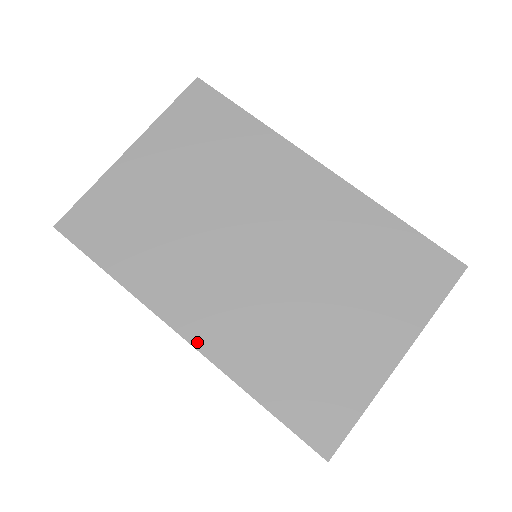
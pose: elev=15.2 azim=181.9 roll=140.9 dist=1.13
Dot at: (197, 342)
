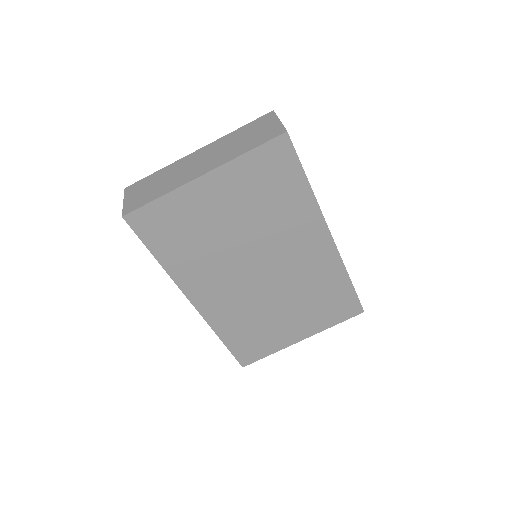
Dot at: (201, 310)
